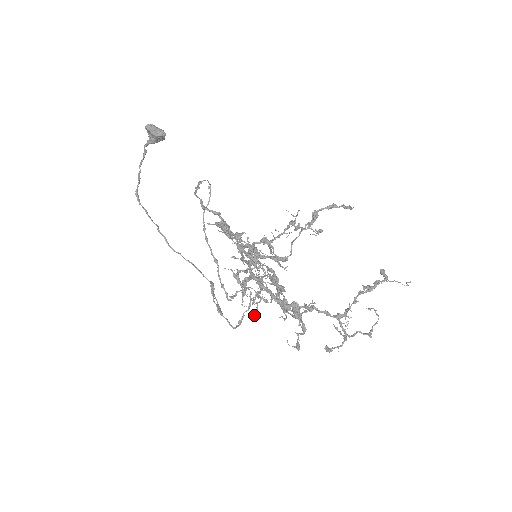
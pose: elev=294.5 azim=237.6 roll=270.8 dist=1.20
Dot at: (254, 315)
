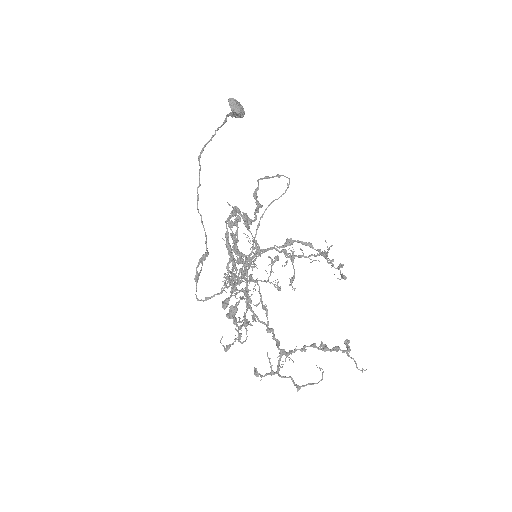
Dot at: occluded
